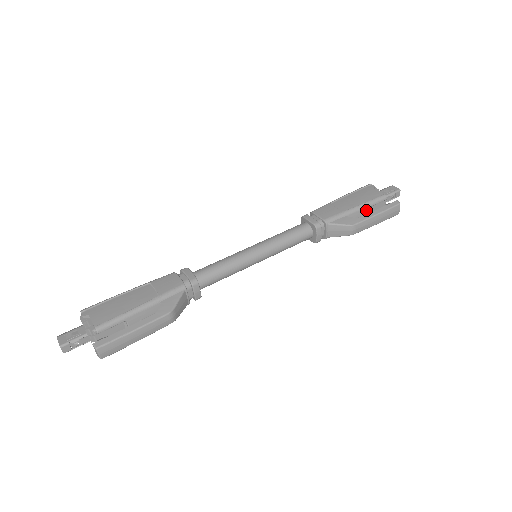
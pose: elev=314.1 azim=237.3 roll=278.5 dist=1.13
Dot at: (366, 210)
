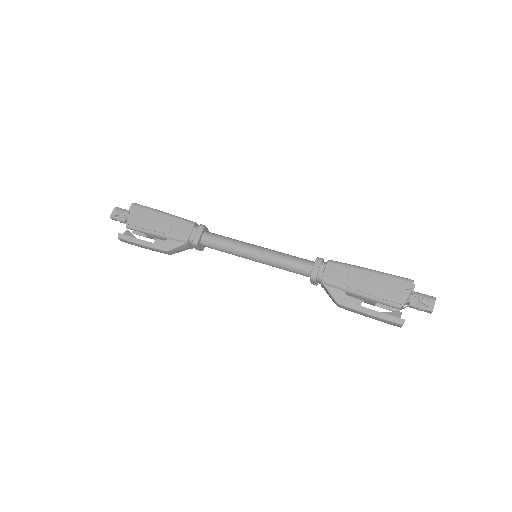
Dot at: (370, 301)
